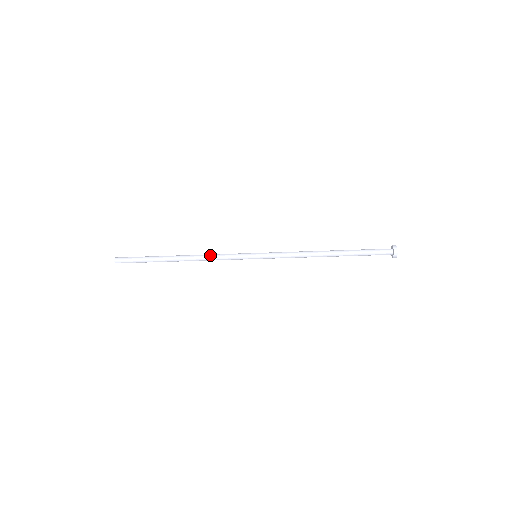
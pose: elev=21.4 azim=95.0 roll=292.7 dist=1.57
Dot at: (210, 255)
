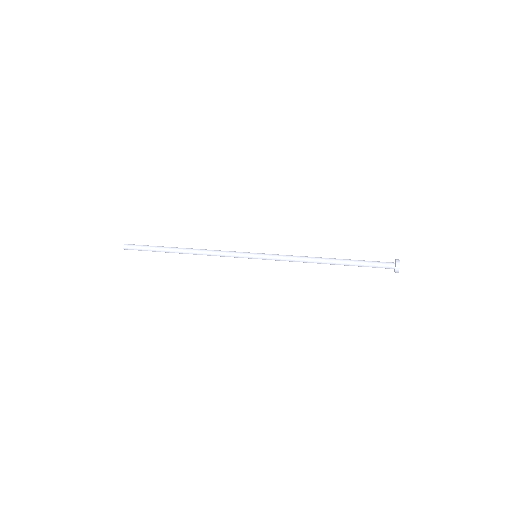
Dot at: (211, 253)
